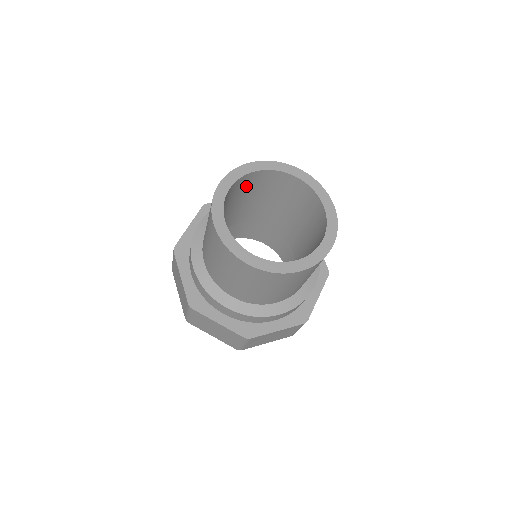
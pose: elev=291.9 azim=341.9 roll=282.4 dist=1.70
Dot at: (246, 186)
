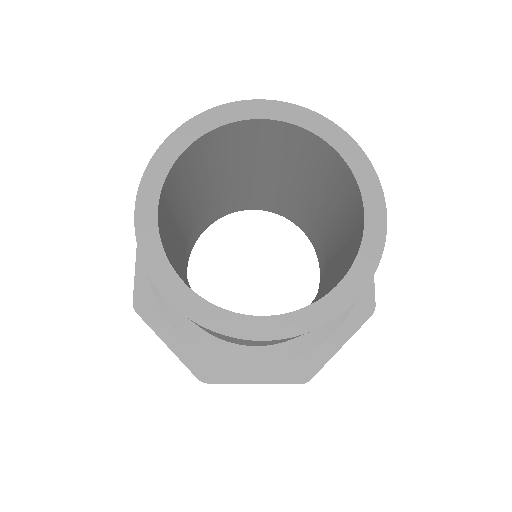
Dot at: (243, 142)
